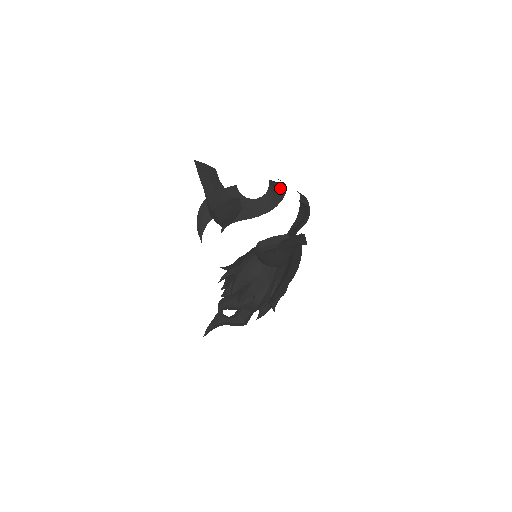
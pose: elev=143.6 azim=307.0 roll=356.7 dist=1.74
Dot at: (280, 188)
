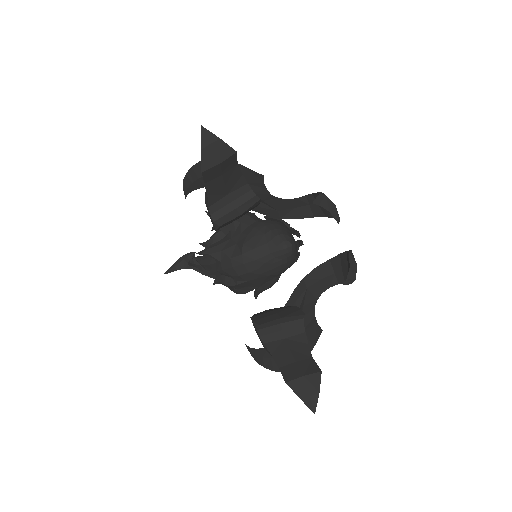
Dot at: occluded
